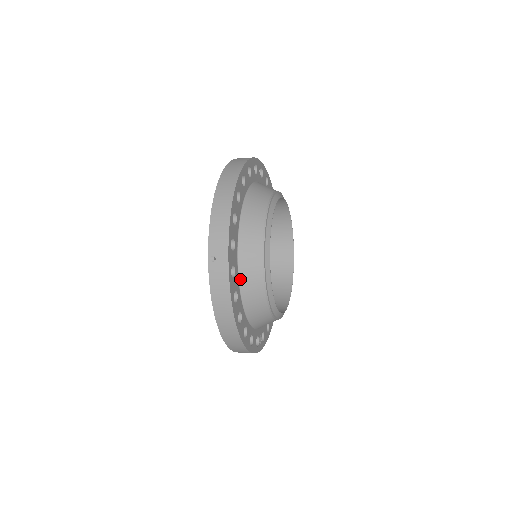
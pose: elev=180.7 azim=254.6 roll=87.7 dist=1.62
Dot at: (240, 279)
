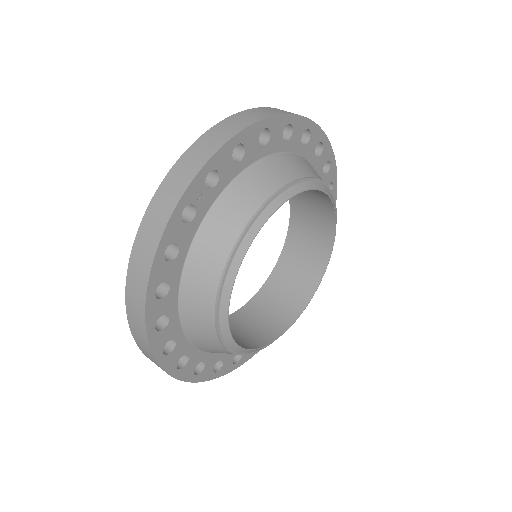
Dot at: occluded
